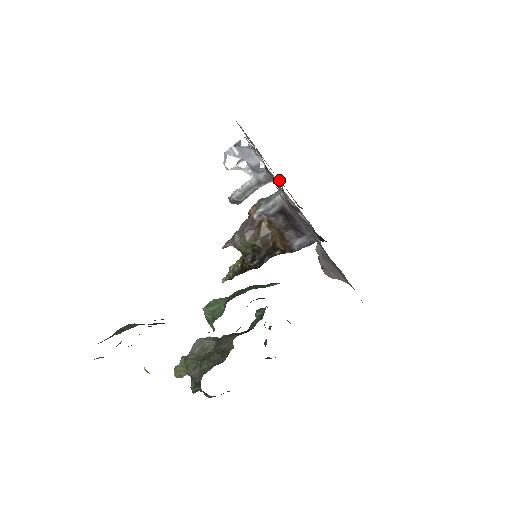
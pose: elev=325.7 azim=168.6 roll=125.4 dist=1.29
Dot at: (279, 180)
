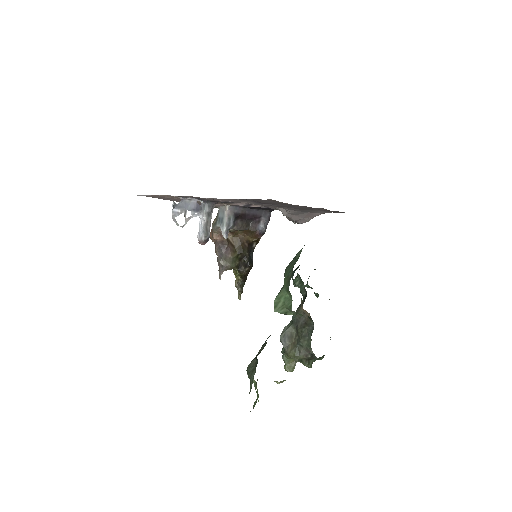
Dot at: occluded
